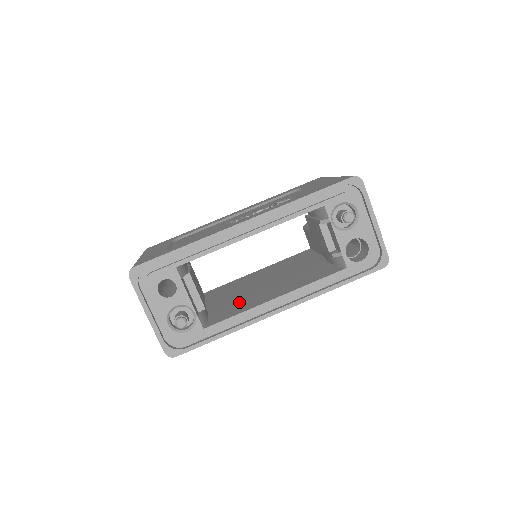
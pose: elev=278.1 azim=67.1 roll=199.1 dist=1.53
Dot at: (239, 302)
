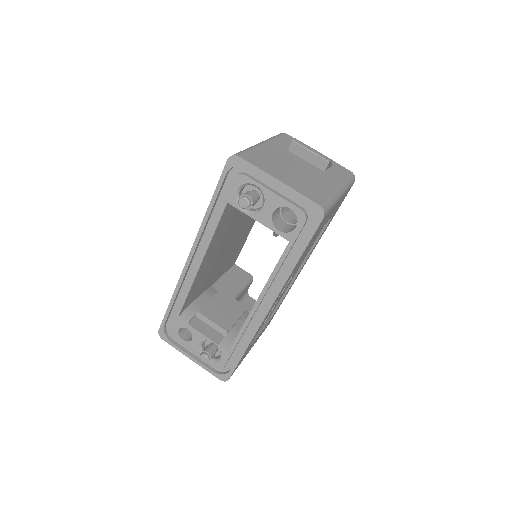
Dot at: occluded
